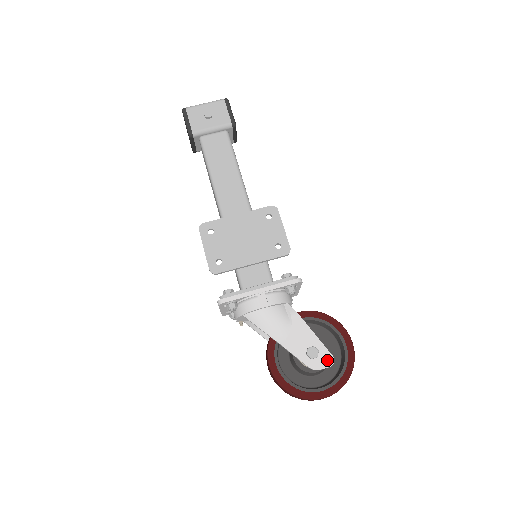
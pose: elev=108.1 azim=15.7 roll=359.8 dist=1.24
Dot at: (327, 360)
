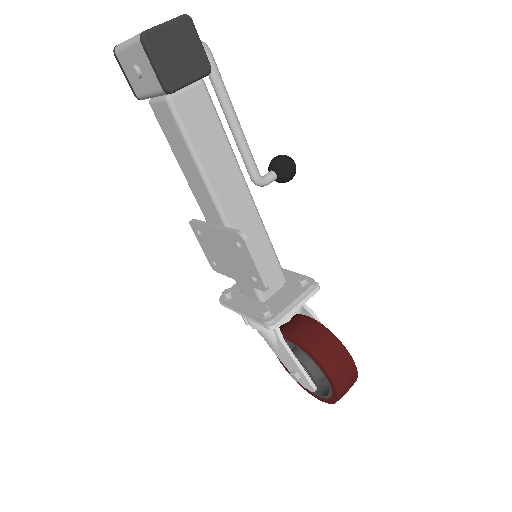
Dot at: (309, 387)
